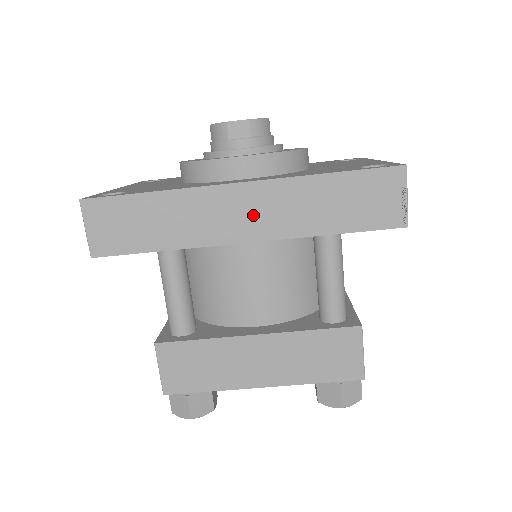
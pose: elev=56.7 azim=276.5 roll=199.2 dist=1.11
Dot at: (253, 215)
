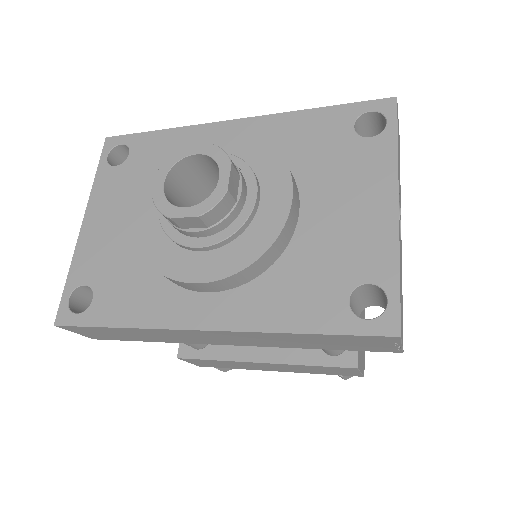
Dot at: (228, 339)
